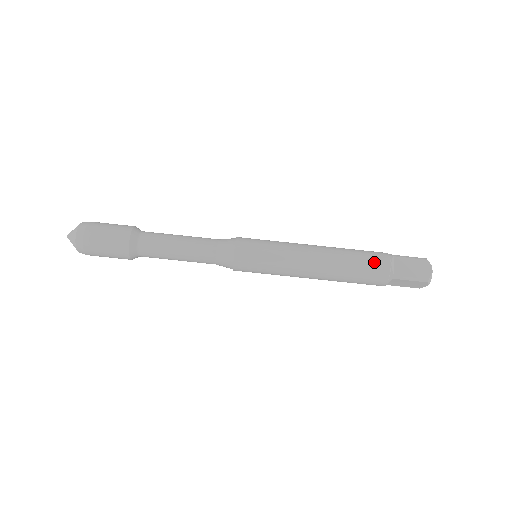
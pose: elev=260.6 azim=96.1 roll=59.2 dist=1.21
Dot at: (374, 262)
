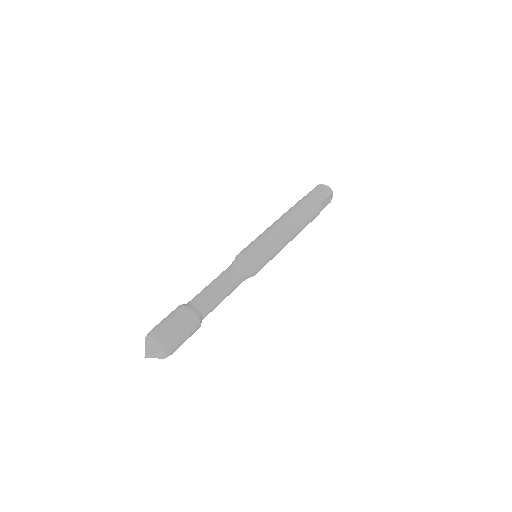
Dot at: (306, 202)
